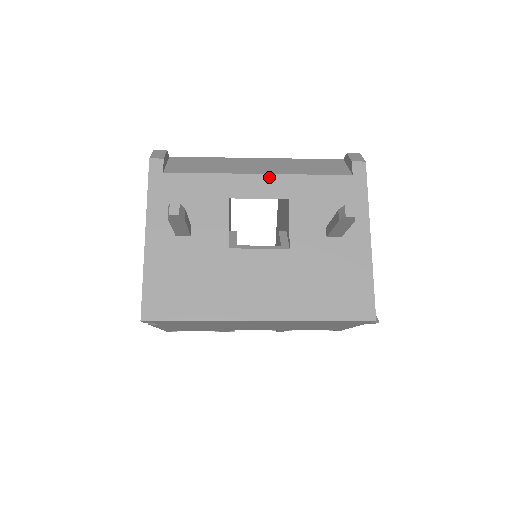
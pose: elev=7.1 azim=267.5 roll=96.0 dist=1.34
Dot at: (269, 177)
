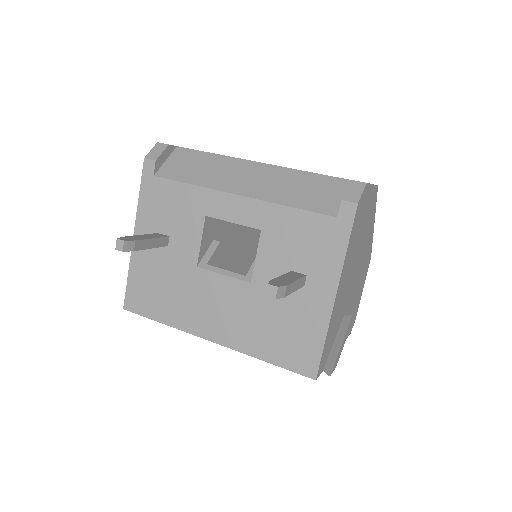
Dot at: (247, 201)
